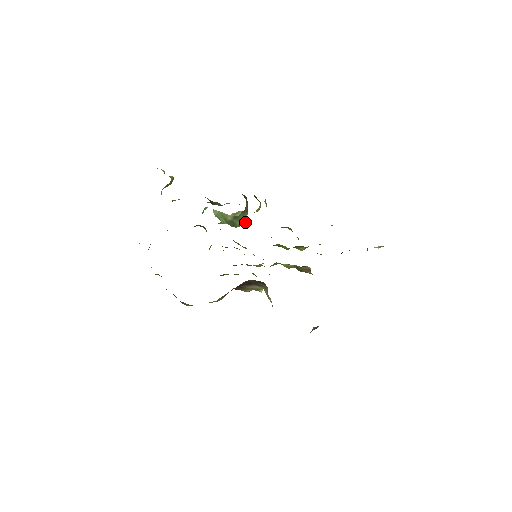
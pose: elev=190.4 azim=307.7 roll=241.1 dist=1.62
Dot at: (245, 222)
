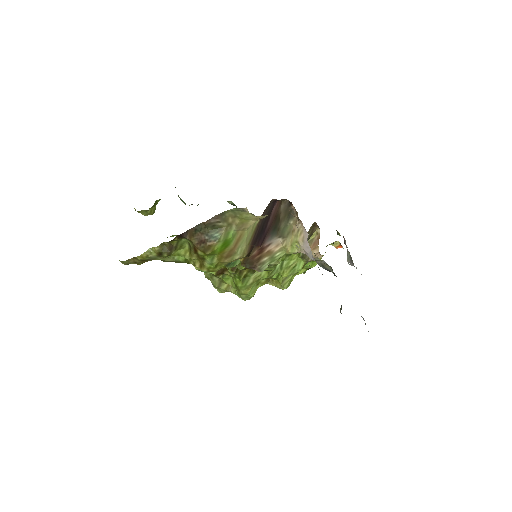
Dot at: occluded
